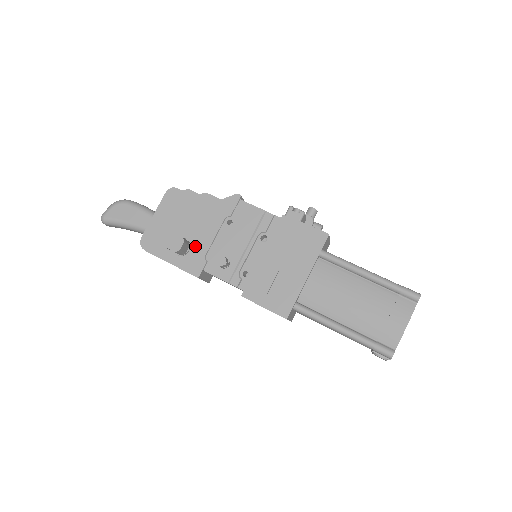
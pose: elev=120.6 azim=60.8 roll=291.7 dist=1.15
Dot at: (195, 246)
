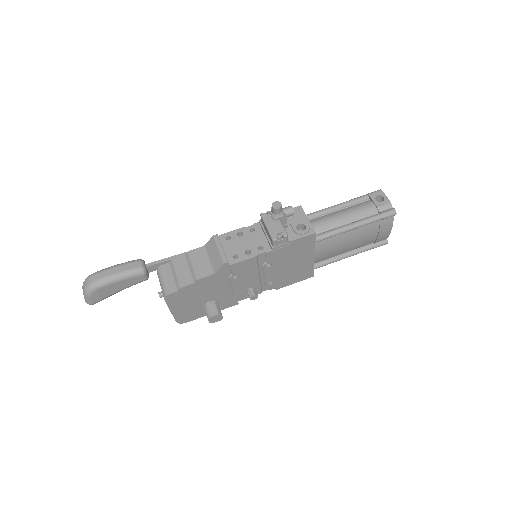
Dot at: (221, 299)
